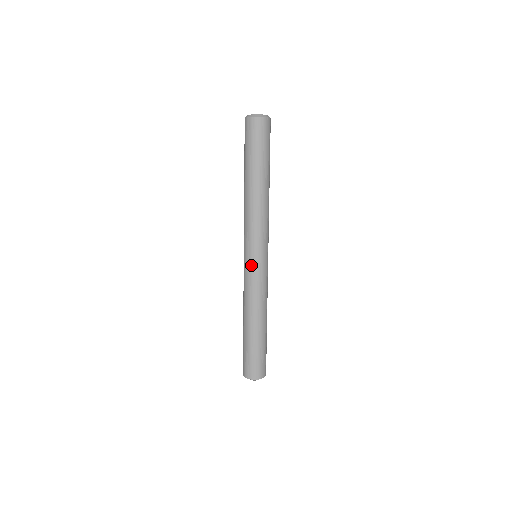
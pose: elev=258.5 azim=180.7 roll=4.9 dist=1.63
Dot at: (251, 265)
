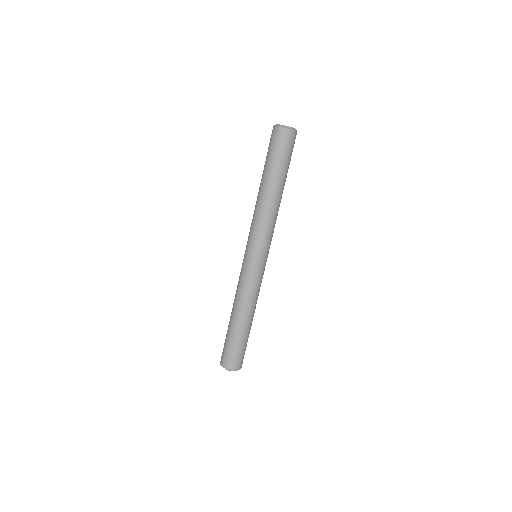
Dot at: (250, 264)
